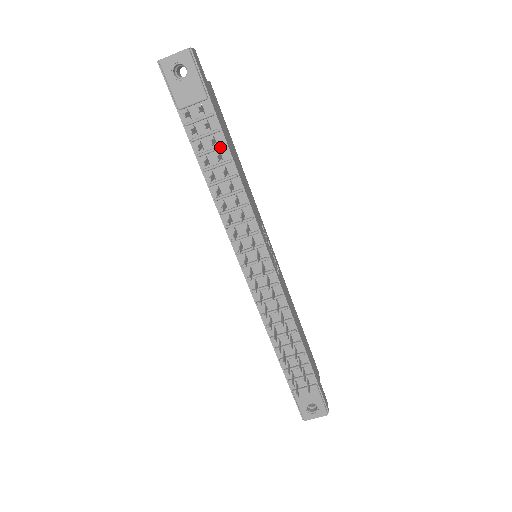
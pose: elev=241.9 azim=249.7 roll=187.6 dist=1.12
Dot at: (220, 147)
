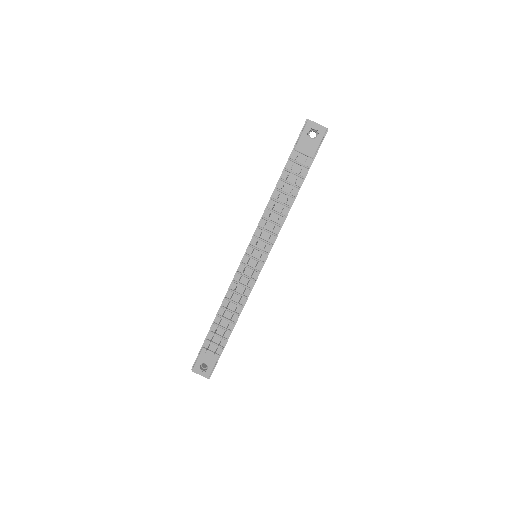
Dot at: (296, 186)
